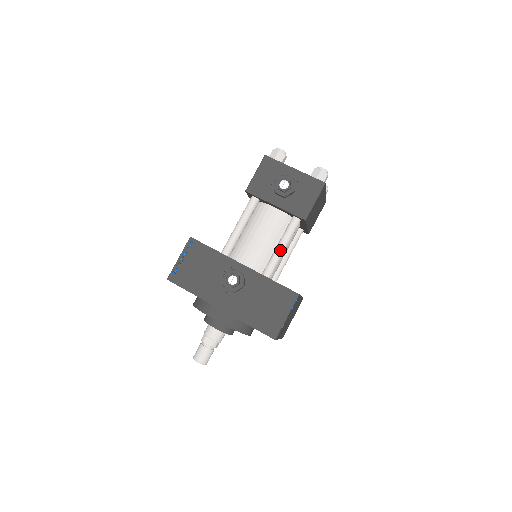
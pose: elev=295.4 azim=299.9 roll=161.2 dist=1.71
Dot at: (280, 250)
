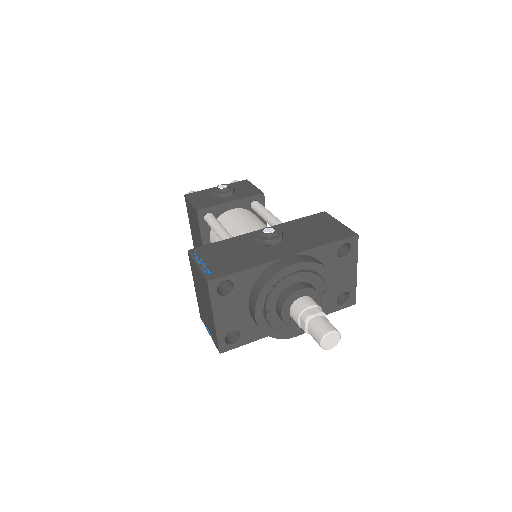
Dot at: (272, 215)
